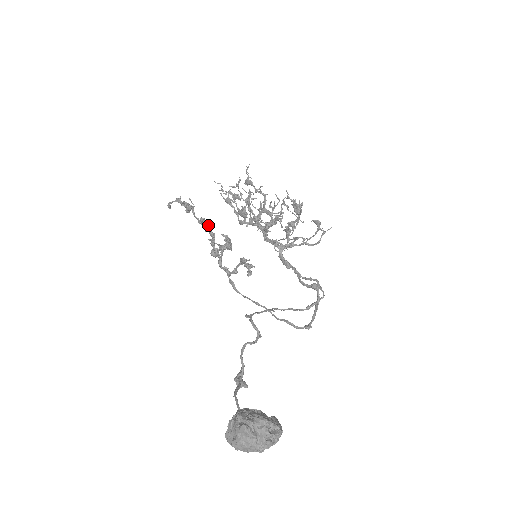
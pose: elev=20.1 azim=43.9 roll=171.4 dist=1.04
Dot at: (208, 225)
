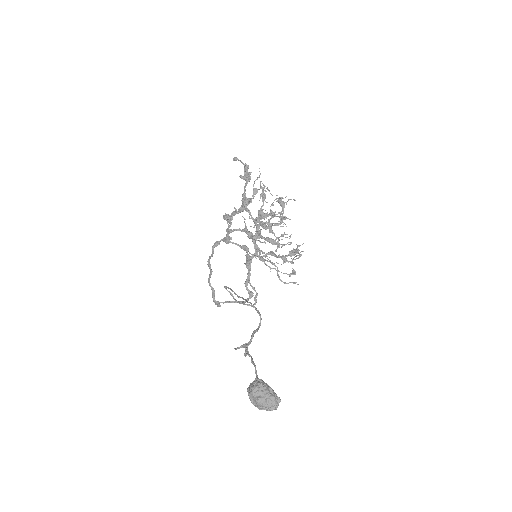
Dot at: (247, 203)
